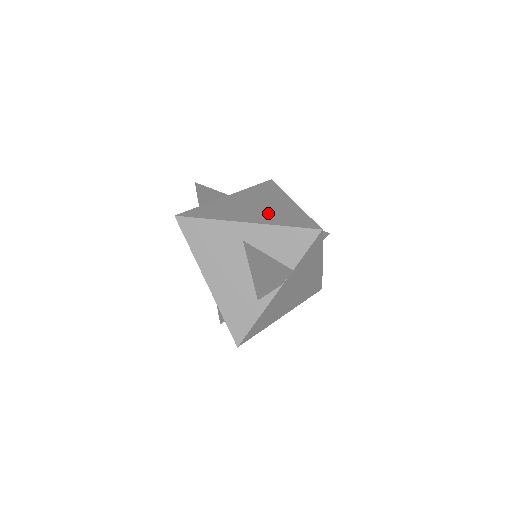
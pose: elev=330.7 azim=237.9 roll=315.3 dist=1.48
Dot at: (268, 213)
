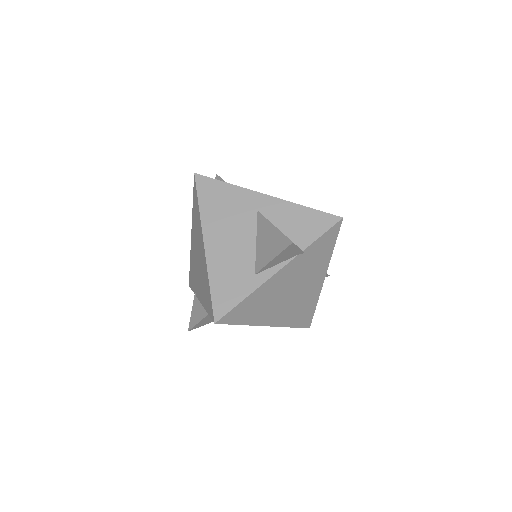
Dot at: occluded
